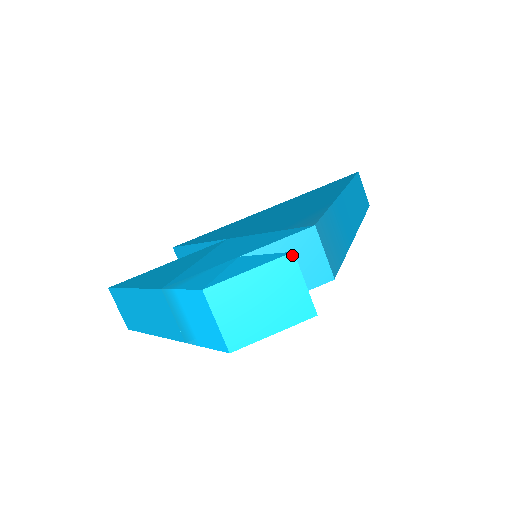
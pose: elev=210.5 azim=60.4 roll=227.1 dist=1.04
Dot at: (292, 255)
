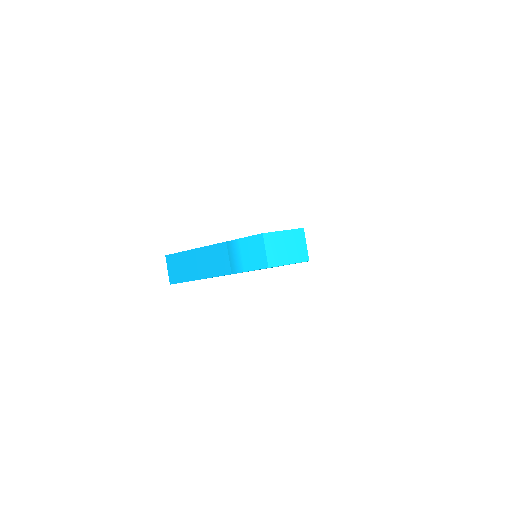
Dot at: (303, 229)
